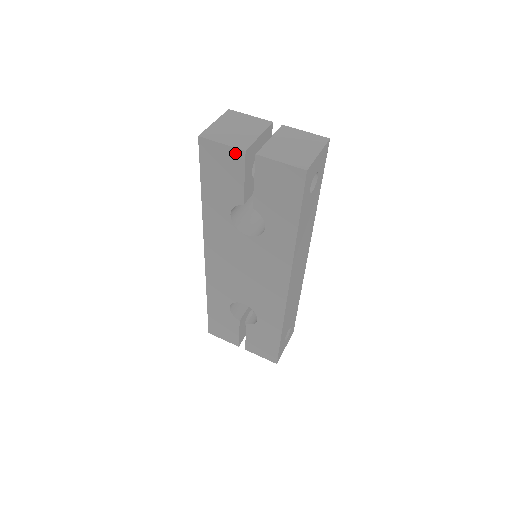
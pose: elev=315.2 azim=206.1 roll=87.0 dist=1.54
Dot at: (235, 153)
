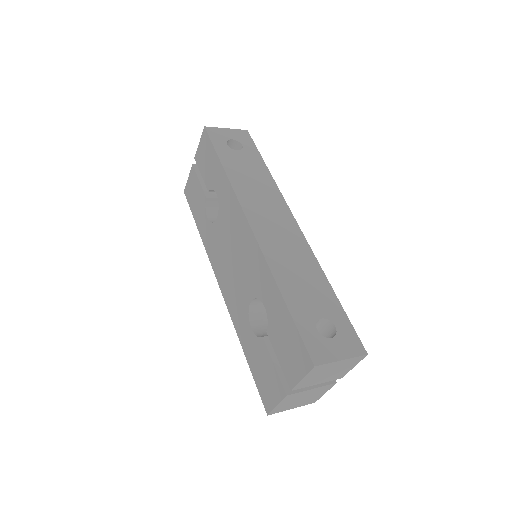
Dot at: (192, 173)
